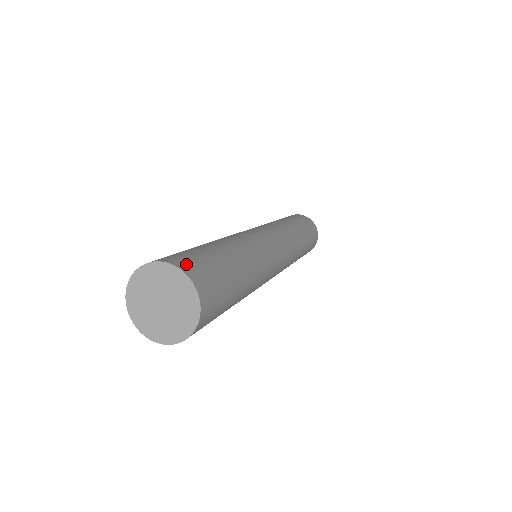
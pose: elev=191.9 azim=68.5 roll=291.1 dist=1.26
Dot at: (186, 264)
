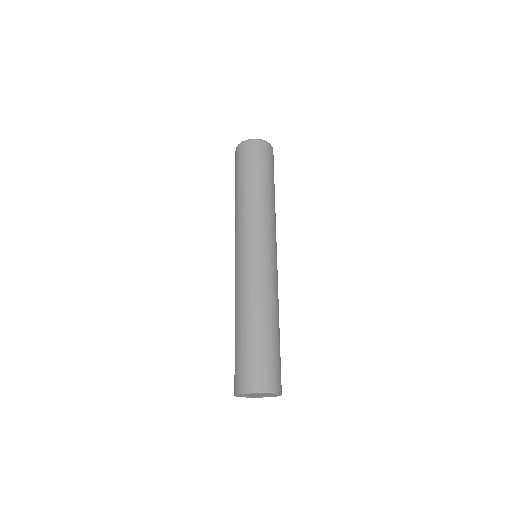
Dot at: (273, 384)
